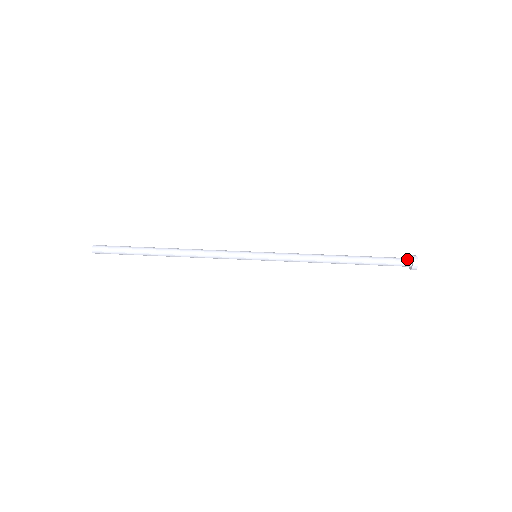
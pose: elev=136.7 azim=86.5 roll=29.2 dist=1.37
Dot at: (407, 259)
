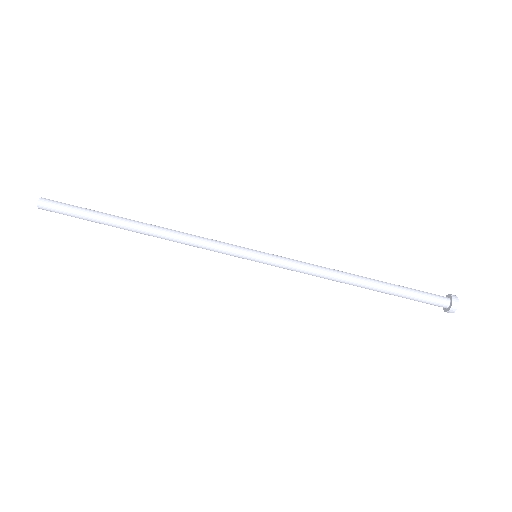
Dot at: (443, 306)
